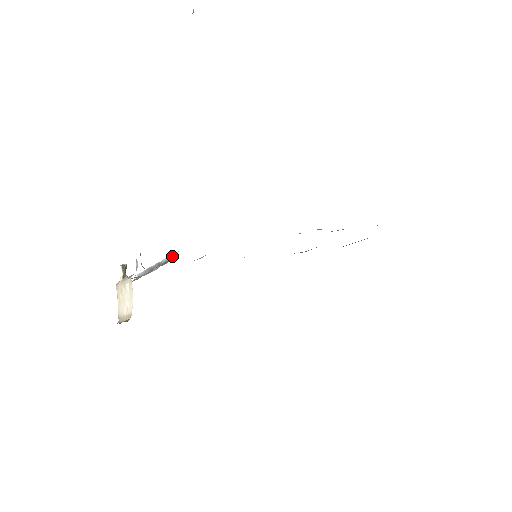
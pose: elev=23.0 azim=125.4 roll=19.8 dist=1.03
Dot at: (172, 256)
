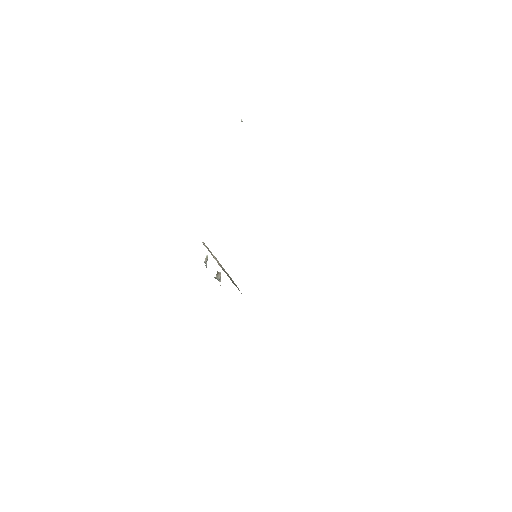
Dot at: occluded
